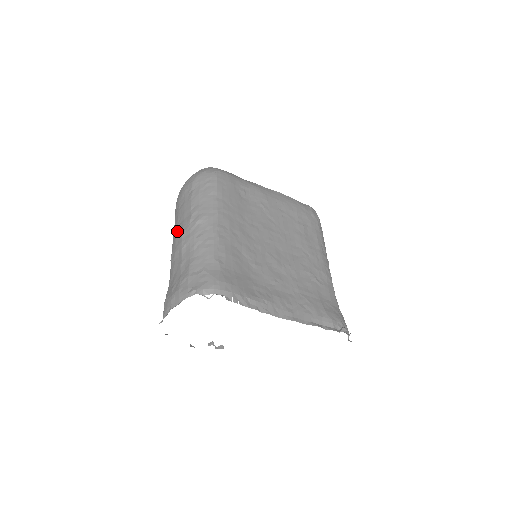
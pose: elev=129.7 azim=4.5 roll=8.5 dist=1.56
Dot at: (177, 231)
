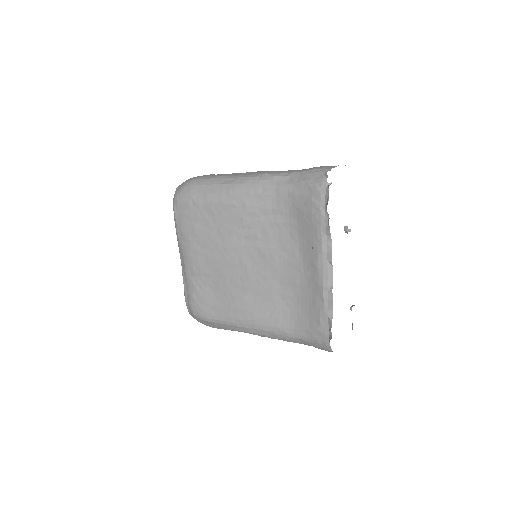
Dot at: (249, 172)
